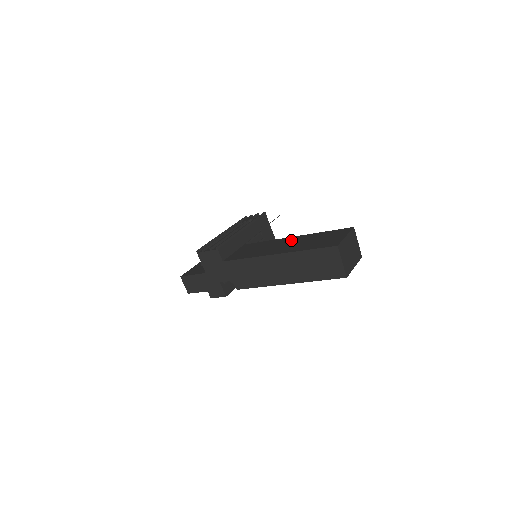
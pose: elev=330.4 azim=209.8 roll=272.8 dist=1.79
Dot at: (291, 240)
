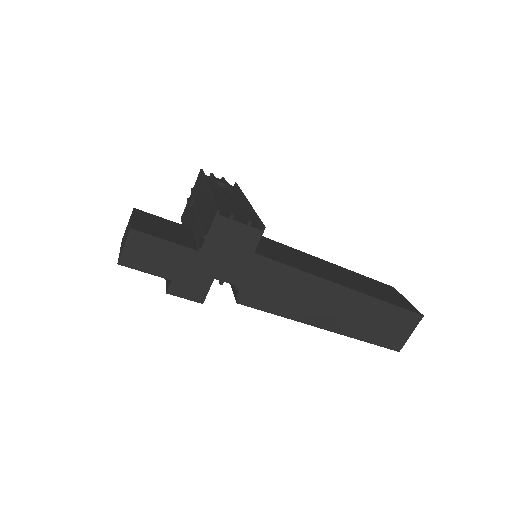
Dot at: (331, 266)
